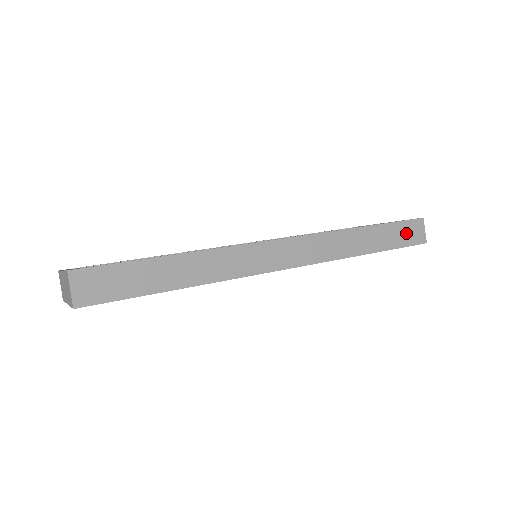
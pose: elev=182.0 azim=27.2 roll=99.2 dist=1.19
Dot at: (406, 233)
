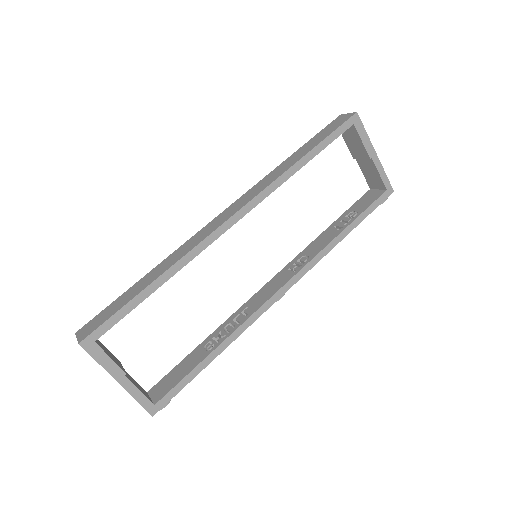
Dot at: (331, 128)
